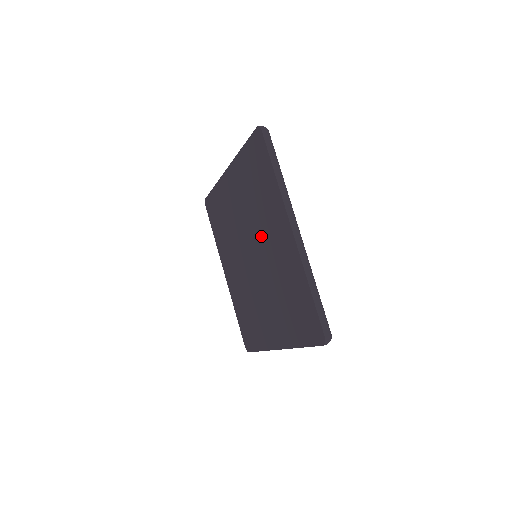
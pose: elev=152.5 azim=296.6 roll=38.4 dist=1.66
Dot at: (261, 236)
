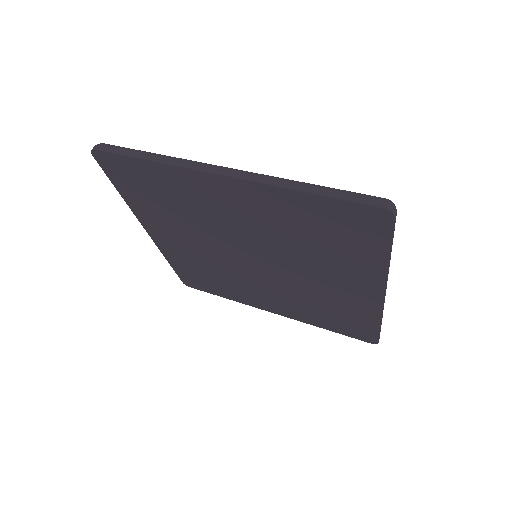
Dot at: (297, 265)
